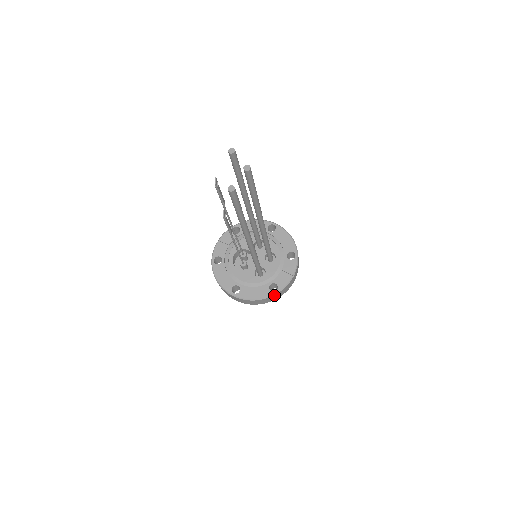
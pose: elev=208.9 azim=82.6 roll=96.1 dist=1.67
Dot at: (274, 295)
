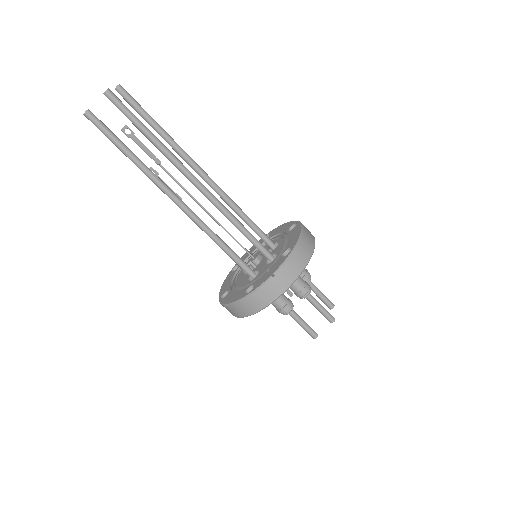
Dot at: (246, 299)
